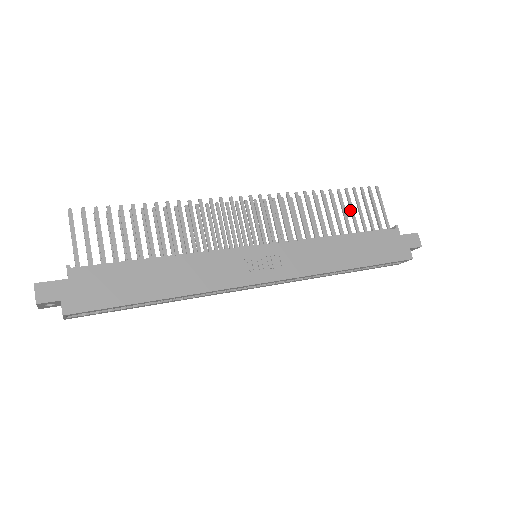
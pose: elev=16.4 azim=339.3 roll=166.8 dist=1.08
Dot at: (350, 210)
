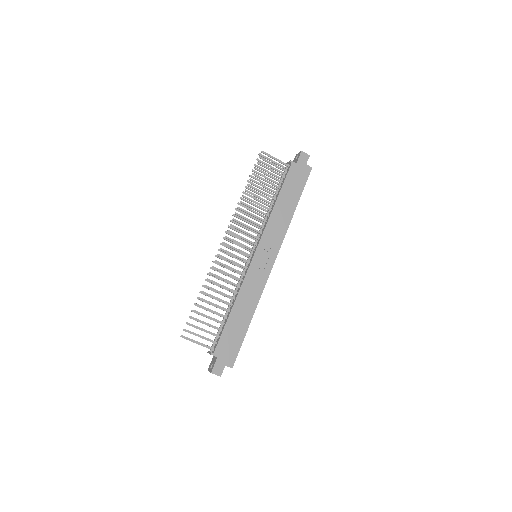
Dot at: occluded
